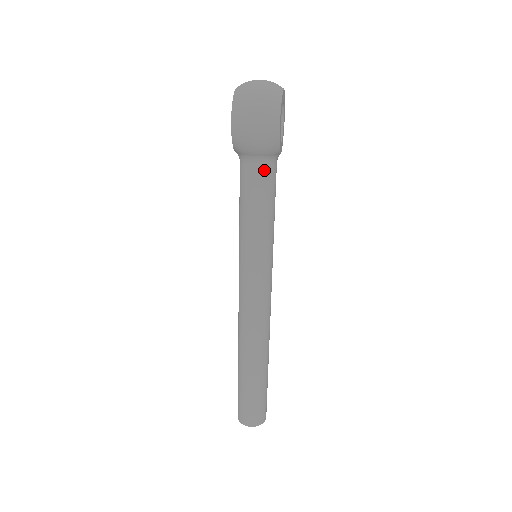
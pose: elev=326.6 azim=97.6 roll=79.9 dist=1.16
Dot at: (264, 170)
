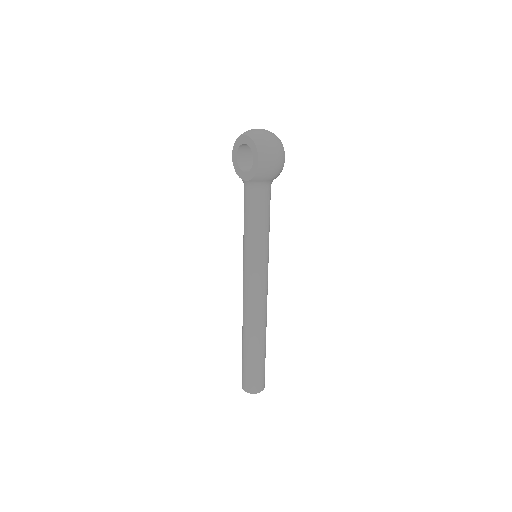
Dot at: (269, 191)
